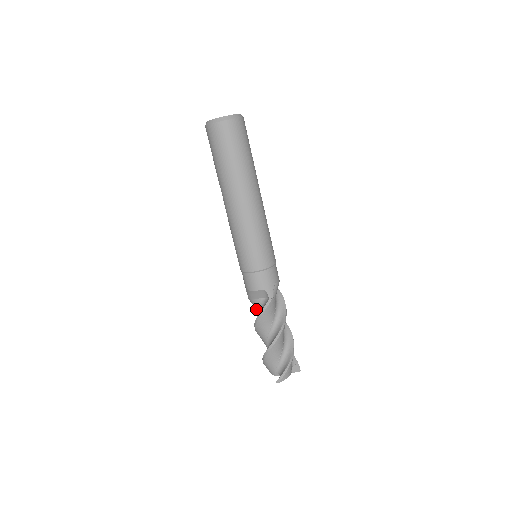
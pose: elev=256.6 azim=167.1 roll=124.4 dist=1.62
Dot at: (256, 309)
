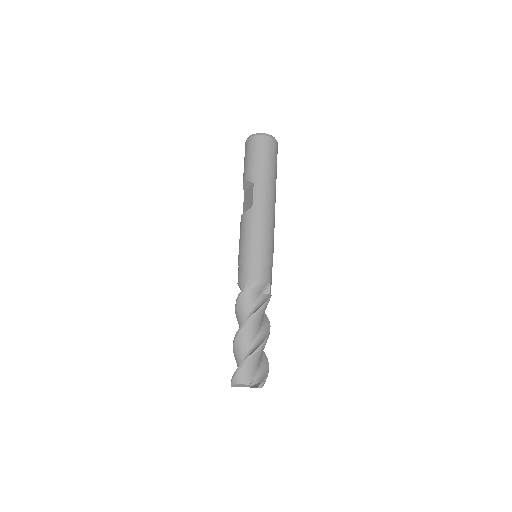
Dot at: (246, 306)
